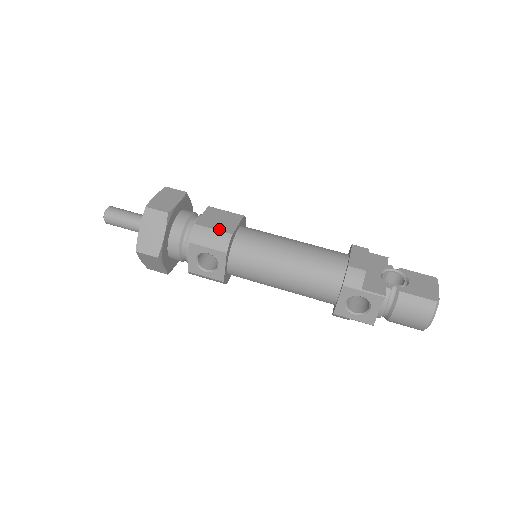
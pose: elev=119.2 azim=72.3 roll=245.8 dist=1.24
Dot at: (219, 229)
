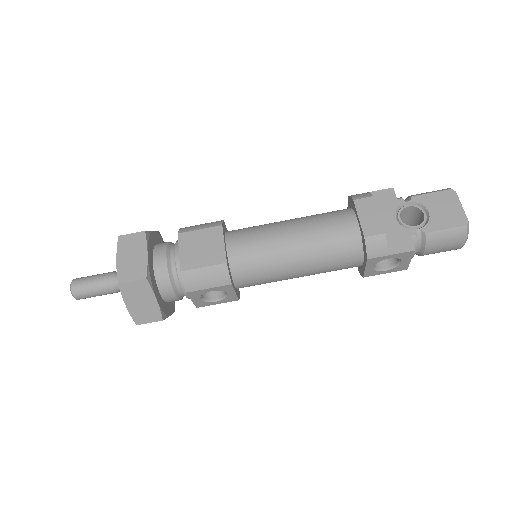
Dot at: (209, 264)
